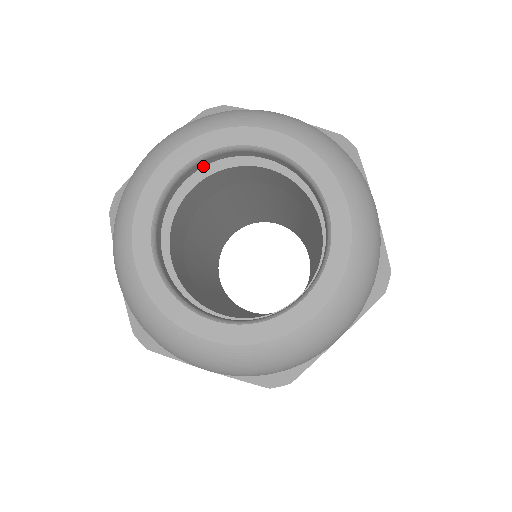
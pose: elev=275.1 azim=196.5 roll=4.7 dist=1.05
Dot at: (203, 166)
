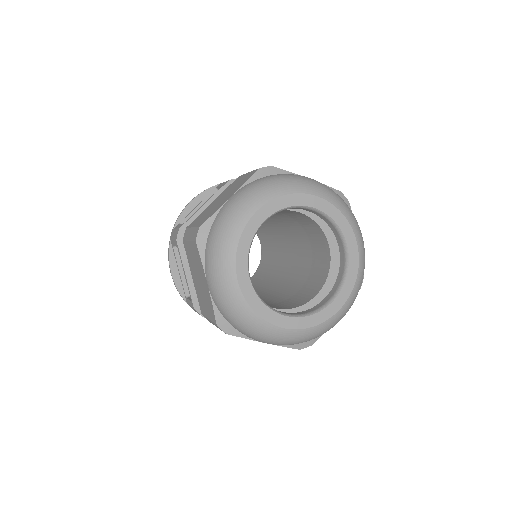
Dot at: occluded
